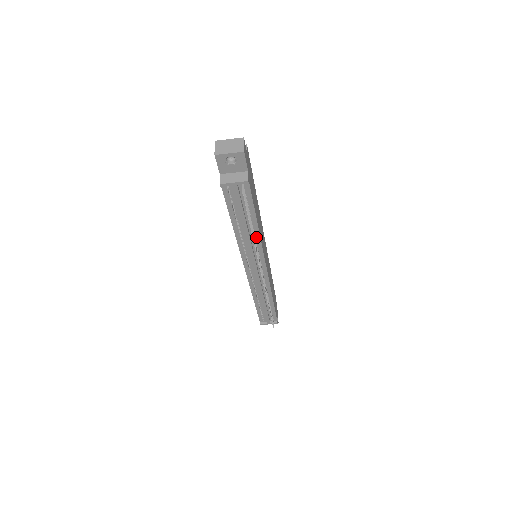
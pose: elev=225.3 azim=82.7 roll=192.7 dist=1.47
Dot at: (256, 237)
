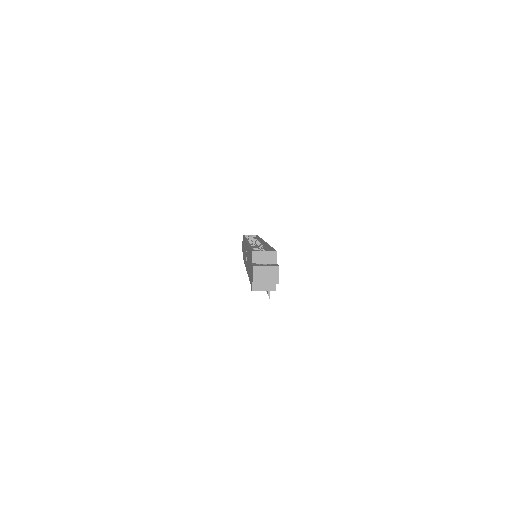
Dot at: occluded
